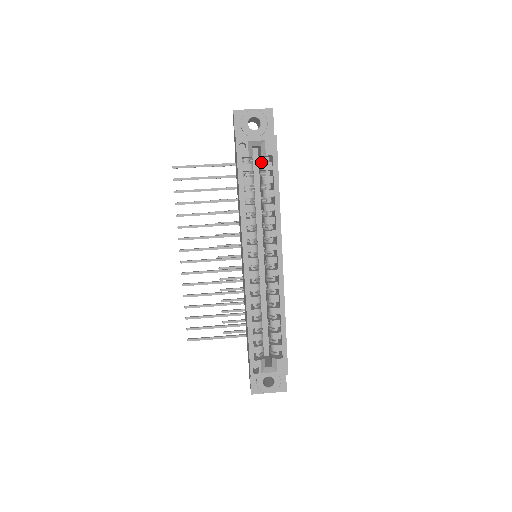
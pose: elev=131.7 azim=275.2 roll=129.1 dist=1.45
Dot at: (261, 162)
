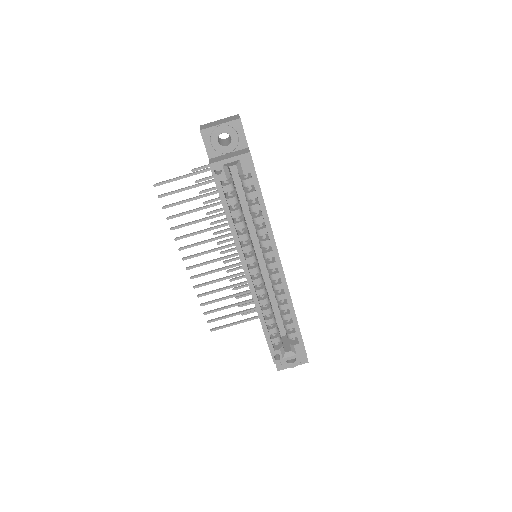
Dot at: (240, 177)
